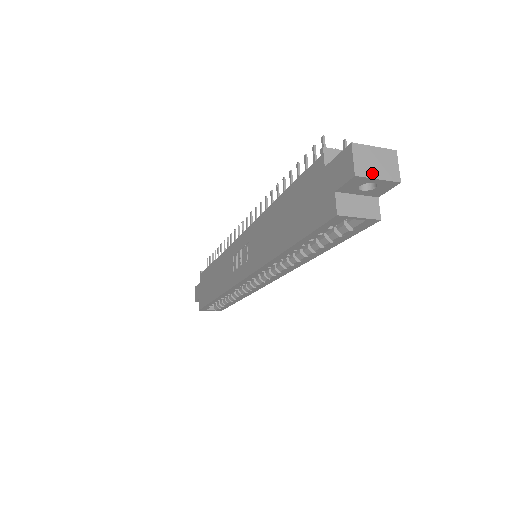
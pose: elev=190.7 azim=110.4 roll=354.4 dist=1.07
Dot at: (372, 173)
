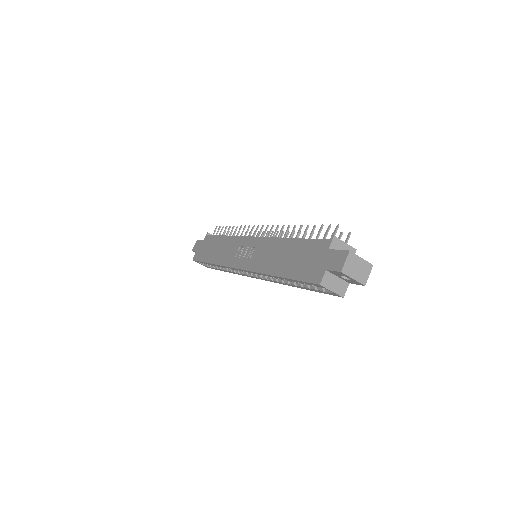
Dot at: (352, 274)
